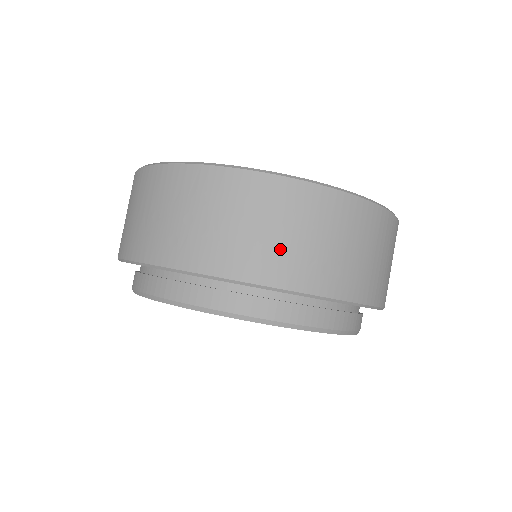
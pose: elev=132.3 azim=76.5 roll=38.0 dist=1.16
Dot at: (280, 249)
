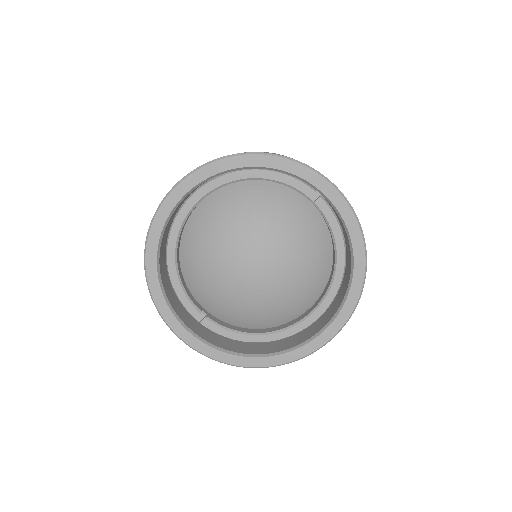
Dot at: occluded
